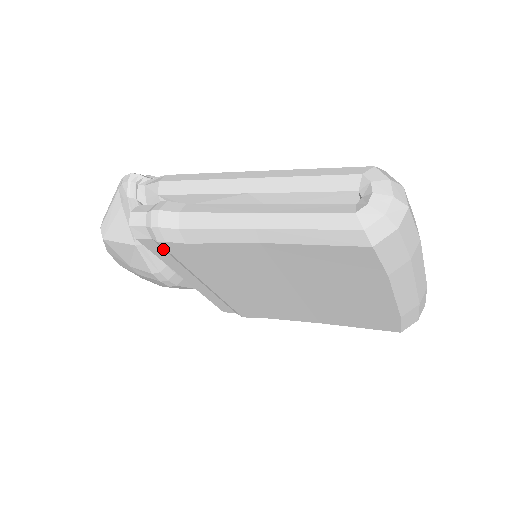
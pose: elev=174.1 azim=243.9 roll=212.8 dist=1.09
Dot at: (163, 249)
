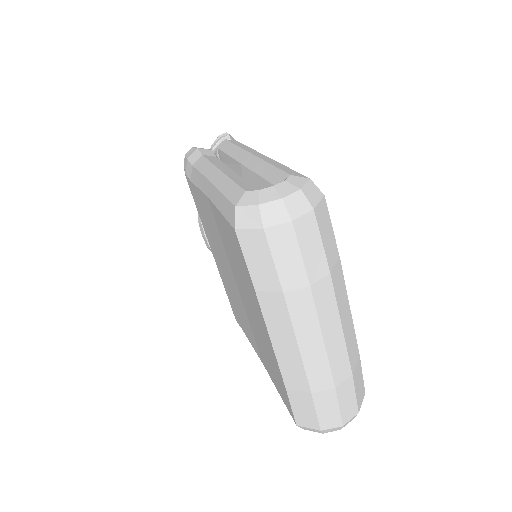
Dot at: occluded
